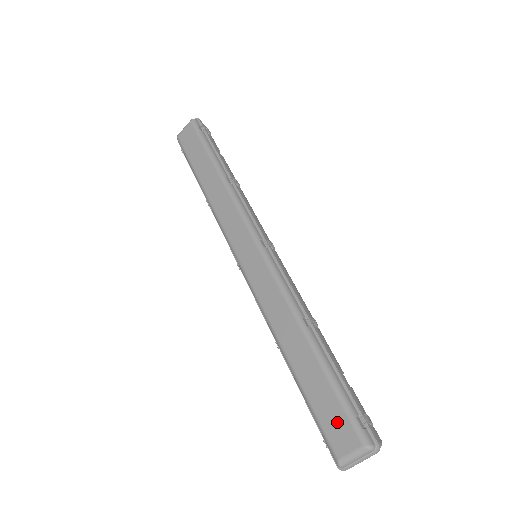
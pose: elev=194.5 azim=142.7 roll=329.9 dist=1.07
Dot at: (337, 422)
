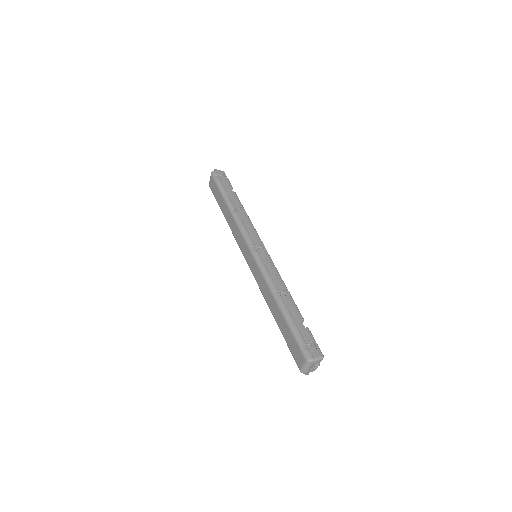
Dot at: (295, 349)
